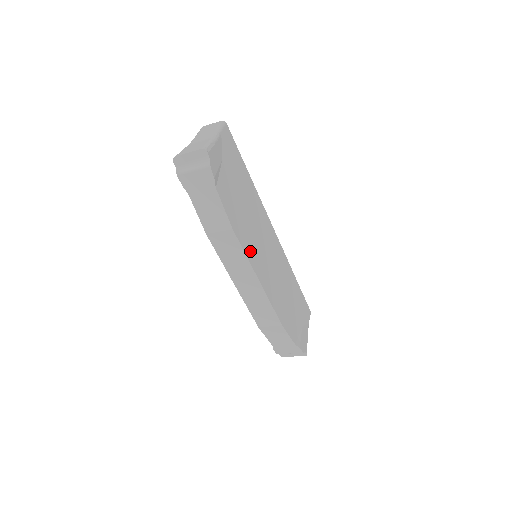
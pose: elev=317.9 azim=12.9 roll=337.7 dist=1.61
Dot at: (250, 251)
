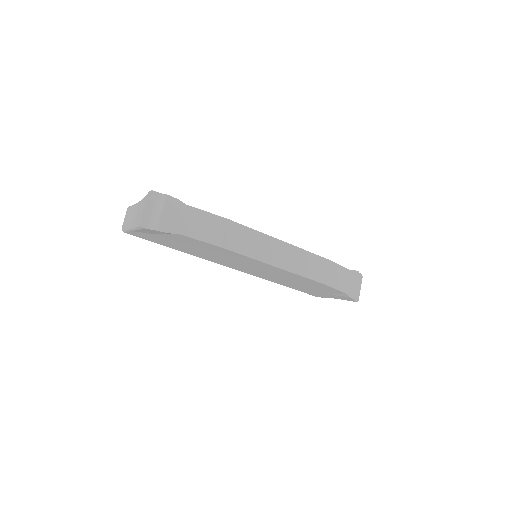
Dot at: occluded
